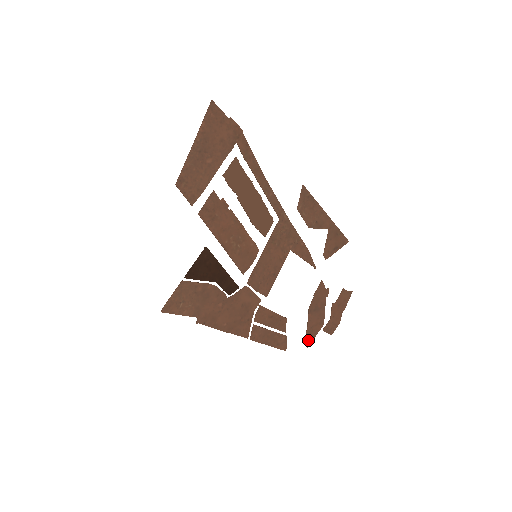
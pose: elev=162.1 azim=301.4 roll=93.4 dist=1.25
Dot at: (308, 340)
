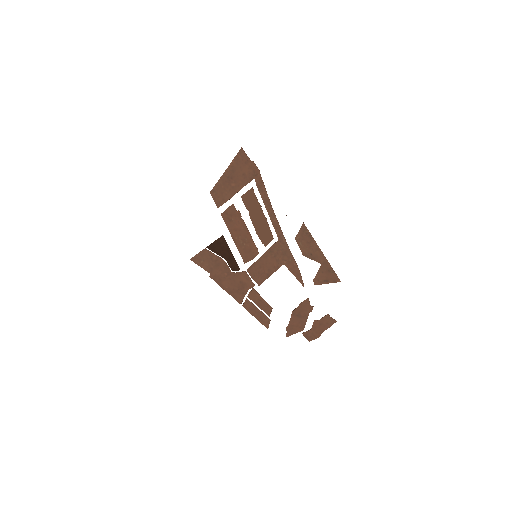
Dot at: (288, 333)
